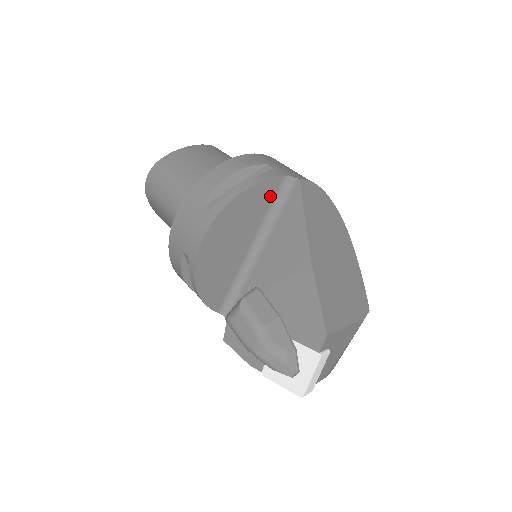
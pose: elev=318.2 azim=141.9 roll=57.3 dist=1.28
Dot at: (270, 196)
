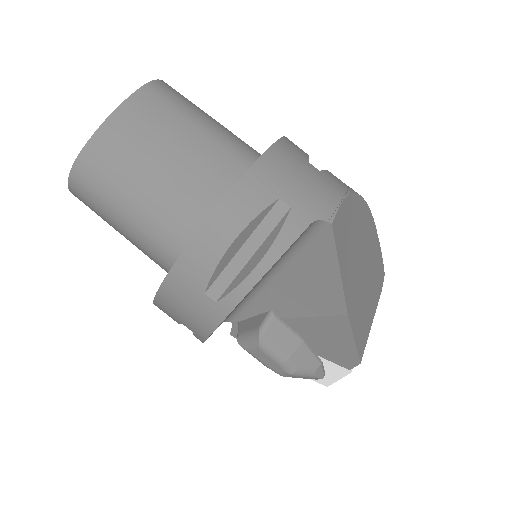
Dot at: occluded
